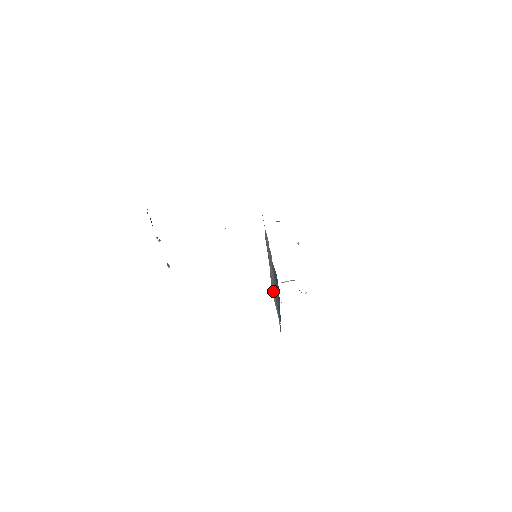
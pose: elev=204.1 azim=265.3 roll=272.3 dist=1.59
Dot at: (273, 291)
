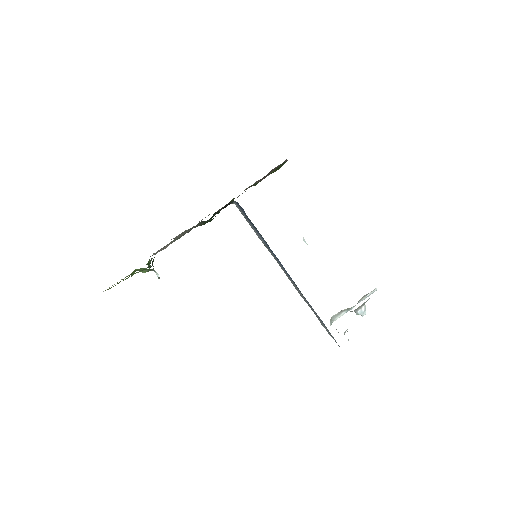
Dot at: (314, 313)
